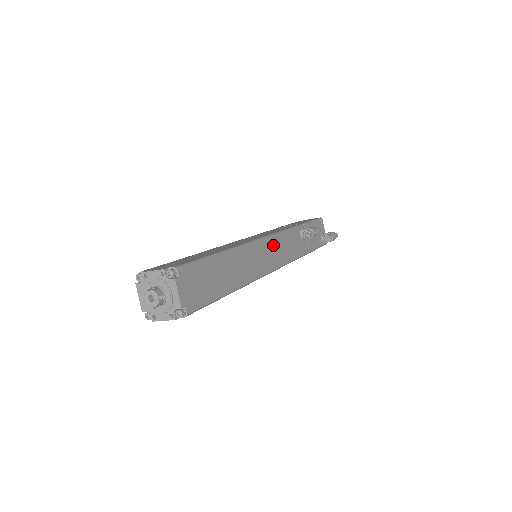
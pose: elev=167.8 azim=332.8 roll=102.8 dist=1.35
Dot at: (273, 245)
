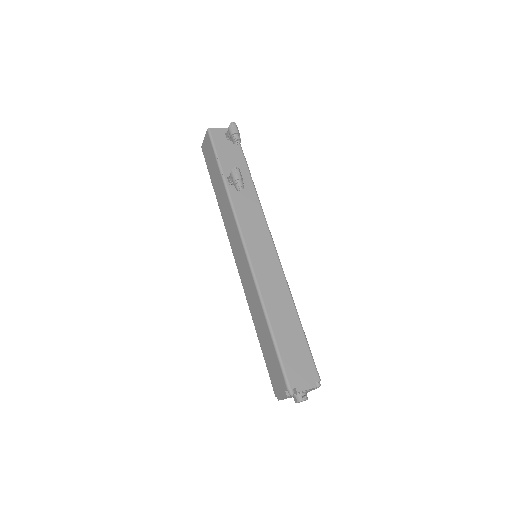
Dot at: (252, 243)
